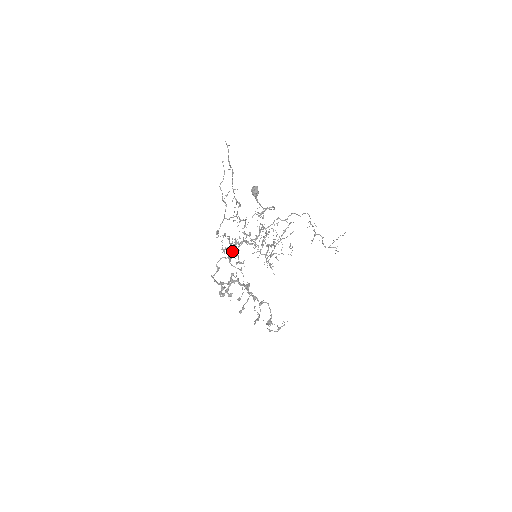
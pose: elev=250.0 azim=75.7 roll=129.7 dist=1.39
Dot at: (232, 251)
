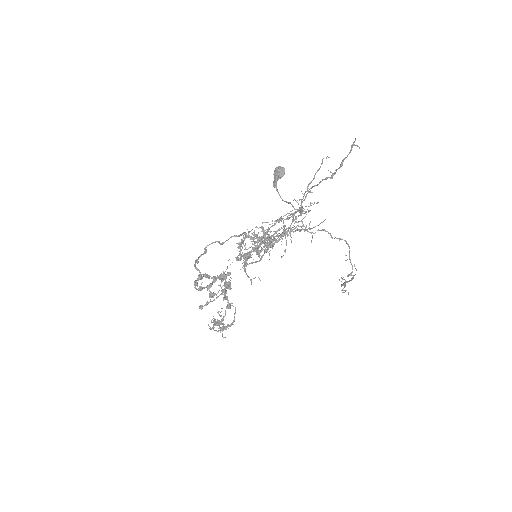
Dot at: (260, 259)
